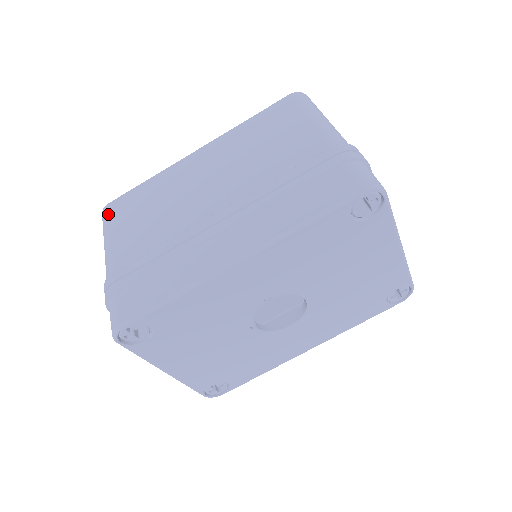
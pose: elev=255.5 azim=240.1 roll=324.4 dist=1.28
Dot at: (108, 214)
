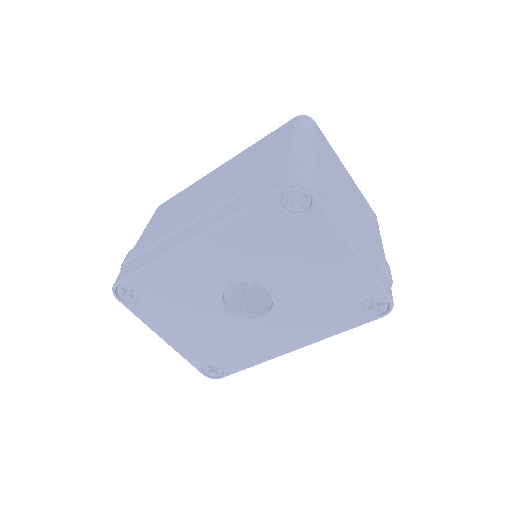
Dot at: (155, 212)
